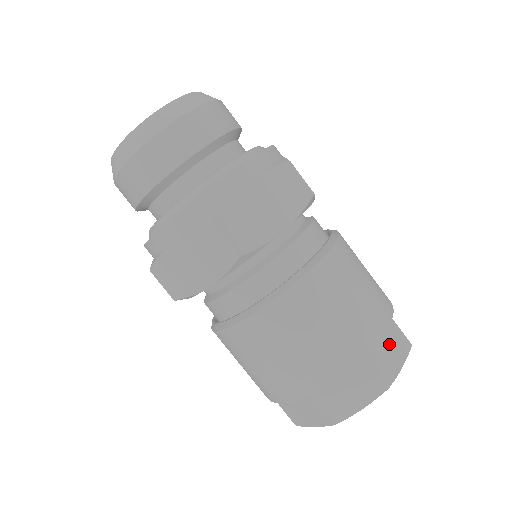
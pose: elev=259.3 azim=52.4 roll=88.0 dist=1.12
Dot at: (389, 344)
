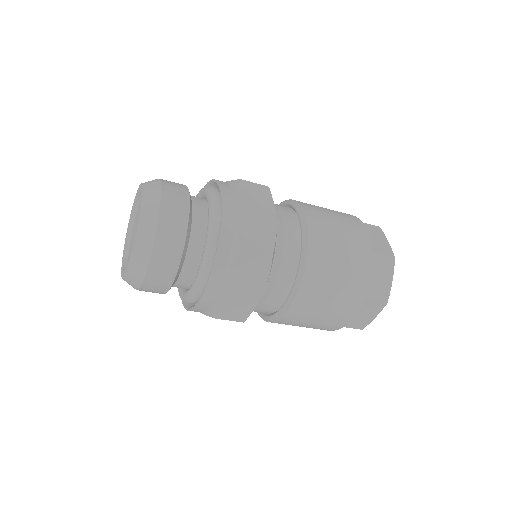
Dot at: (372, 236)
